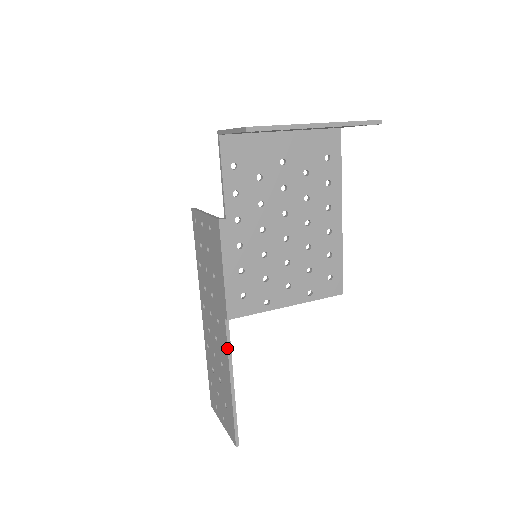
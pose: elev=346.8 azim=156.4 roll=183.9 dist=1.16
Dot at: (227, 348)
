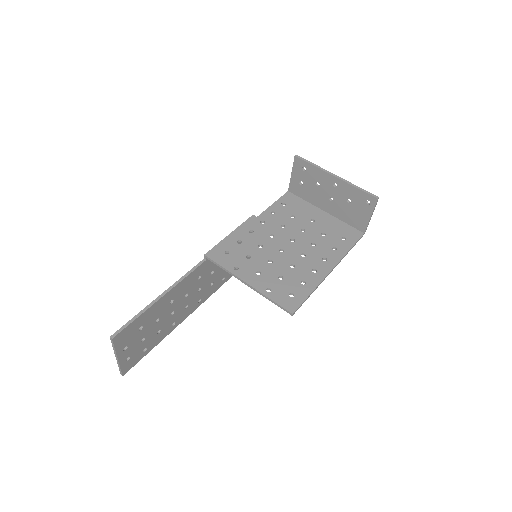
Dot at: (186, 273)
